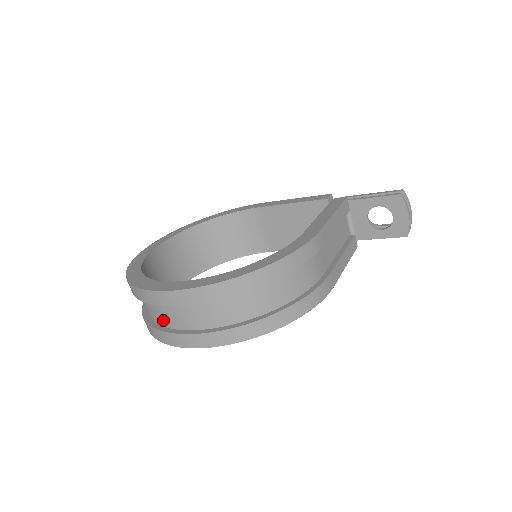
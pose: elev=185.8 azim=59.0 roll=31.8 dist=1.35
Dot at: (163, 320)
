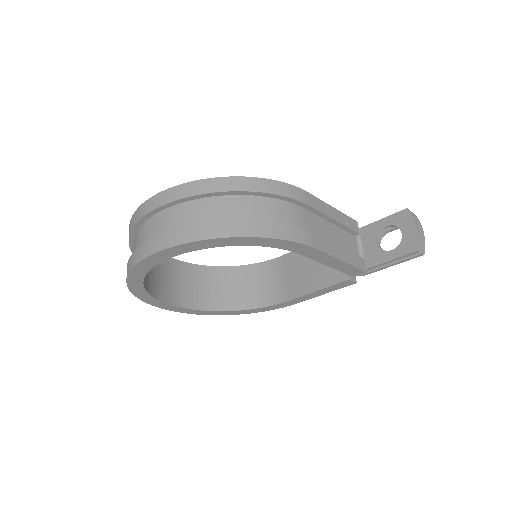
Dot at: occluded
